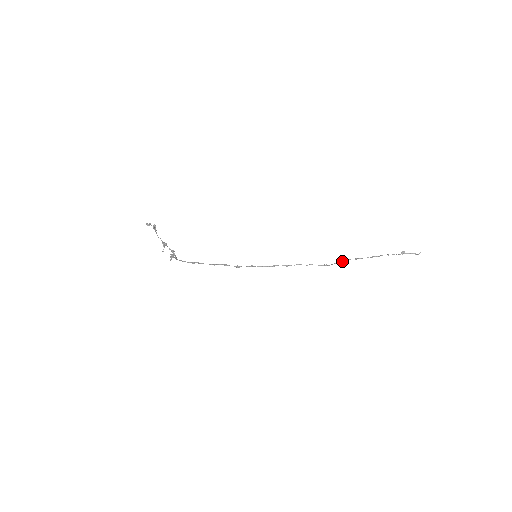
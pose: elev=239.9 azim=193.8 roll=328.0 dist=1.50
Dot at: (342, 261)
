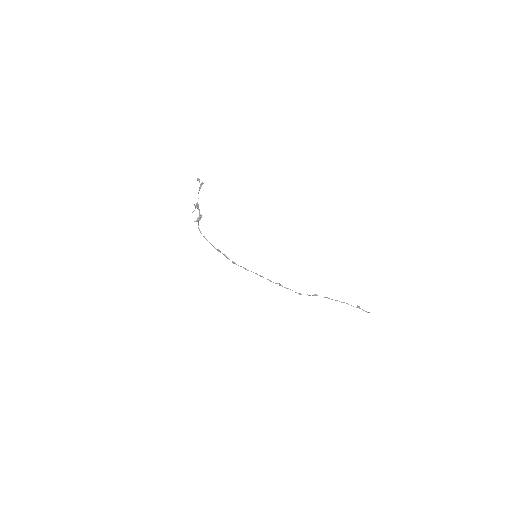
Dot at: (314, 294)
